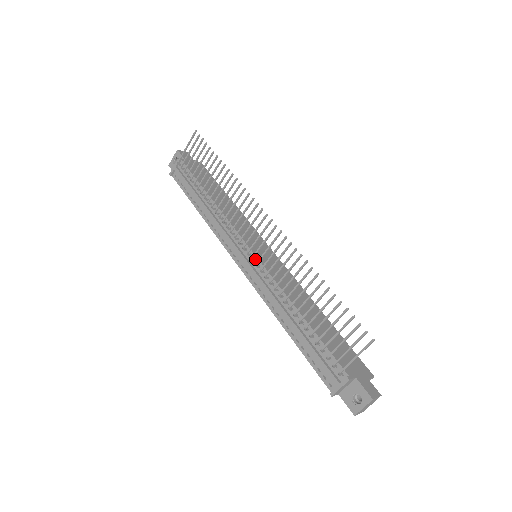
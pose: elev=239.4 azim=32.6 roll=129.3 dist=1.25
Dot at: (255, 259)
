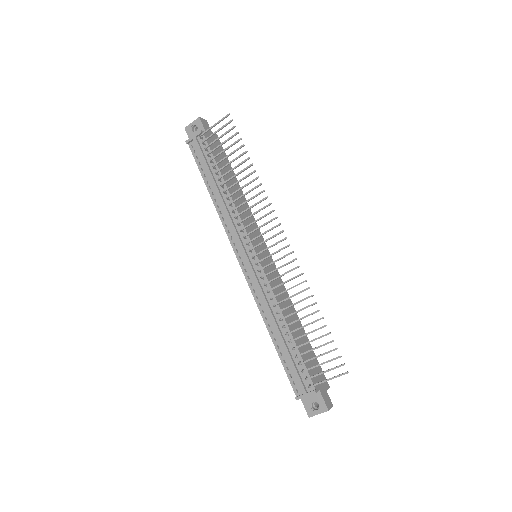
Dot at: (258, 263)
